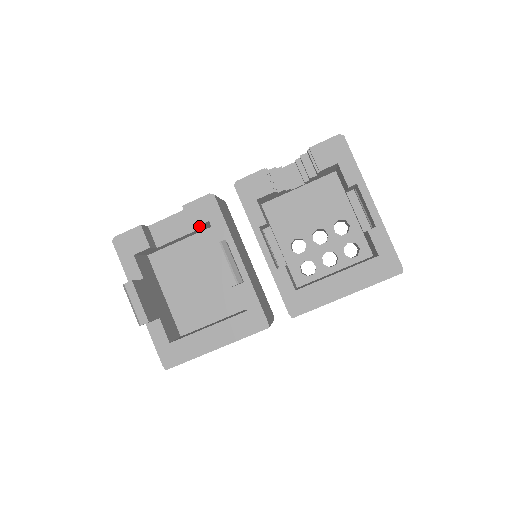
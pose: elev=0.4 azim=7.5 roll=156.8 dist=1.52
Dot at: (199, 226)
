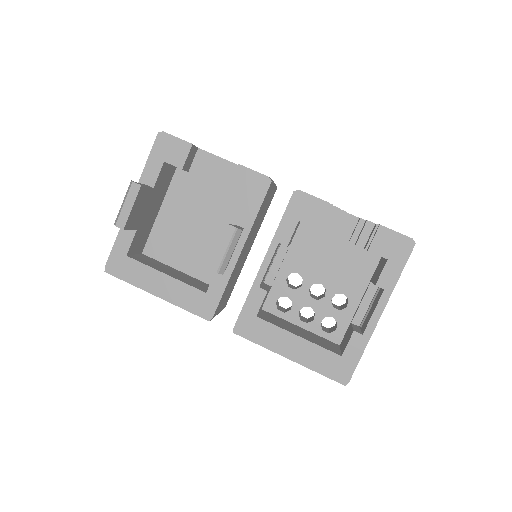
Dot at: (236, 192)
